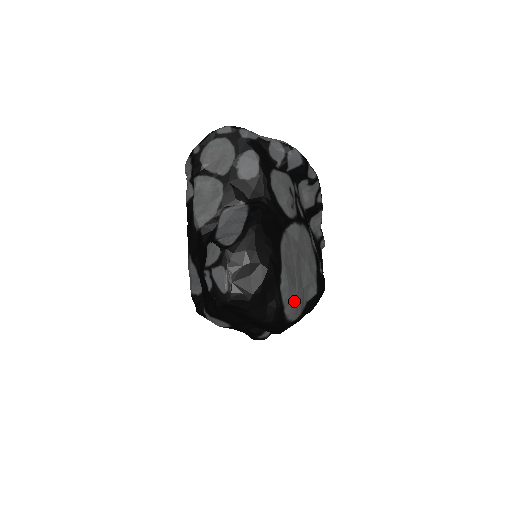
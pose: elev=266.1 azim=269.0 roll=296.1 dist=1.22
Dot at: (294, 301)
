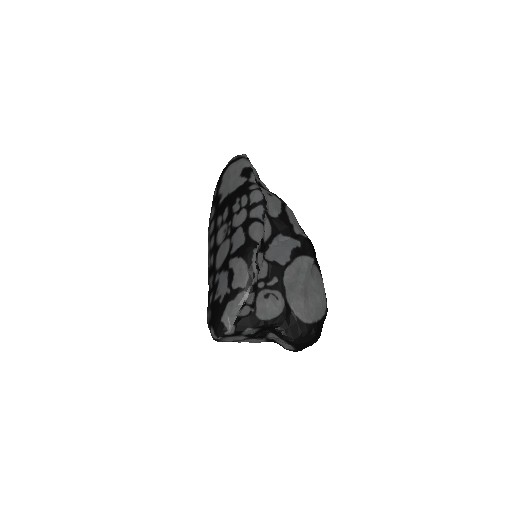
Dot at: (322, 299)
